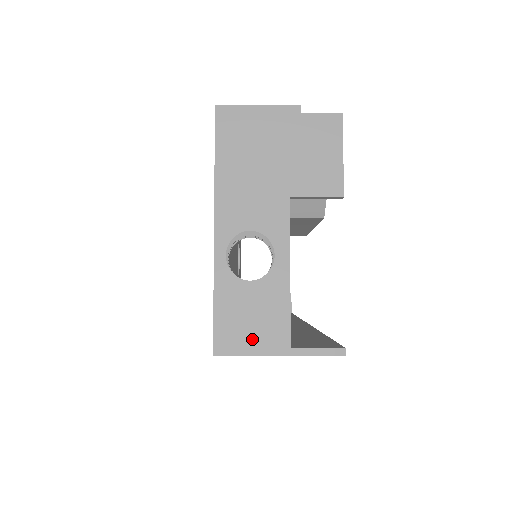
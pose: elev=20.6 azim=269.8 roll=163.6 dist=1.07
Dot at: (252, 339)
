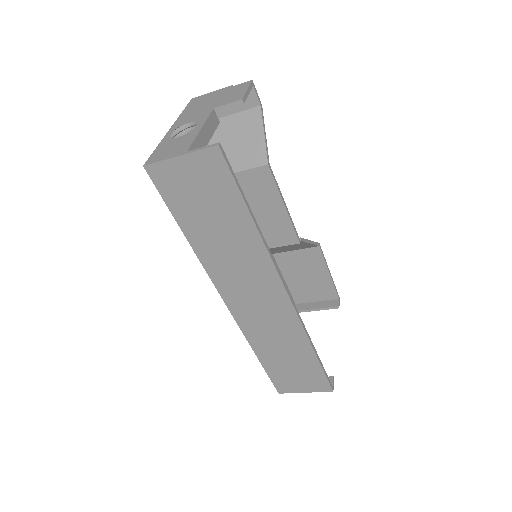
Dot at: (168, 154)
